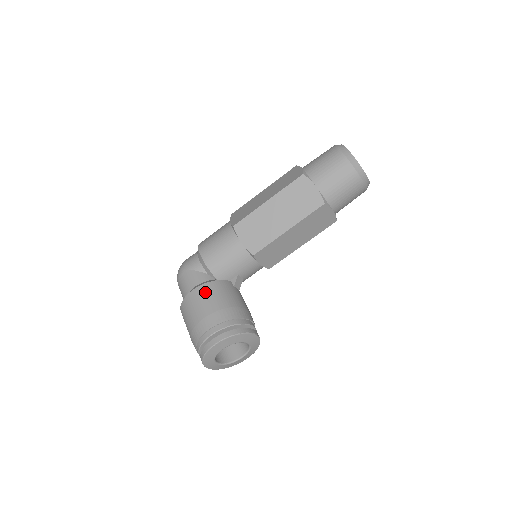
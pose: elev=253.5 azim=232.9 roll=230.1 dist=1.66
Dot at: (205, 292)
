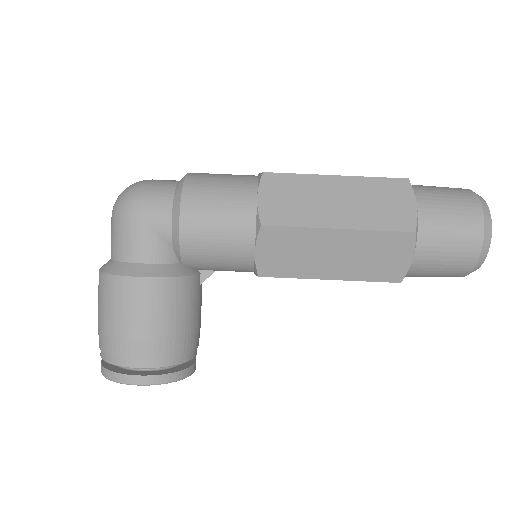
Dot at: (158, 295)
